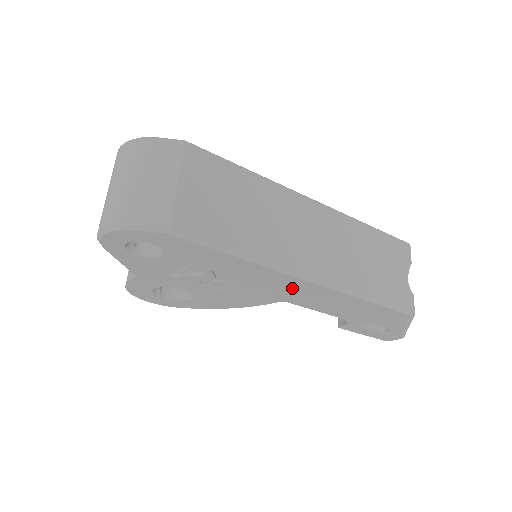
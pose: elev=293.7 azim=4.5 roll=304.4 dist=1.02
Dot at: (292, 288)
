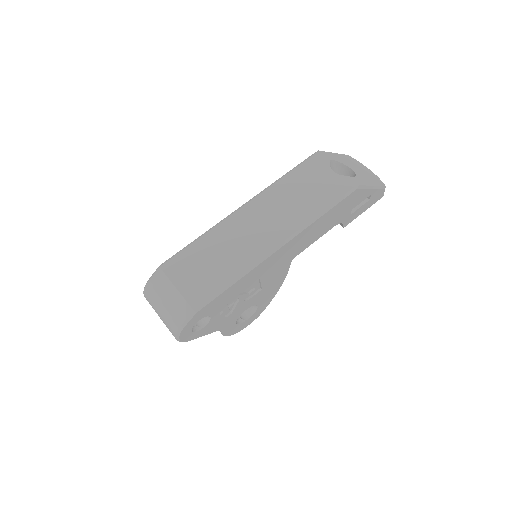
Dot at: (281, 256)
